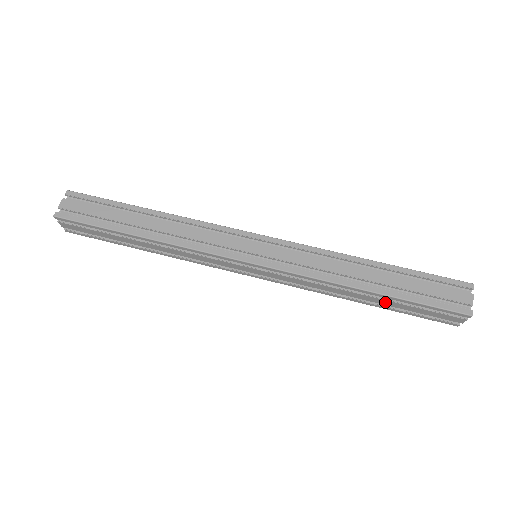
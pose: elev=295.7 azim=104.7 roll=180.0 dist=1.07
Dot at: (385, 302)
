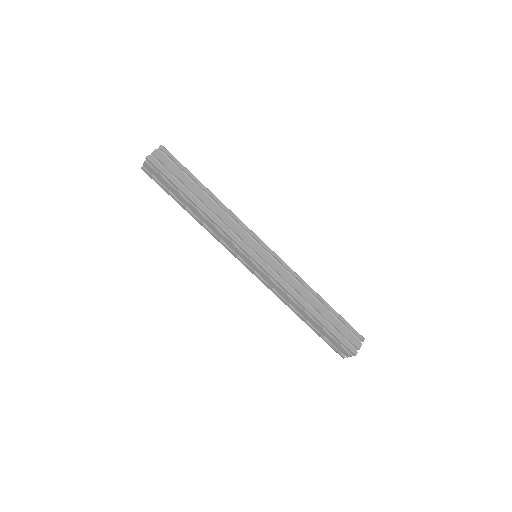
Dot at: (314, 324)
